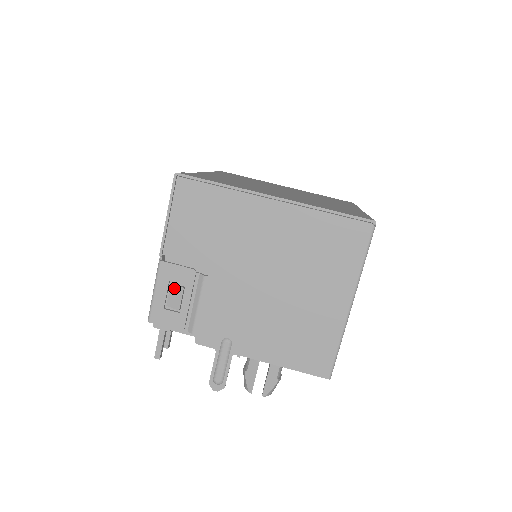
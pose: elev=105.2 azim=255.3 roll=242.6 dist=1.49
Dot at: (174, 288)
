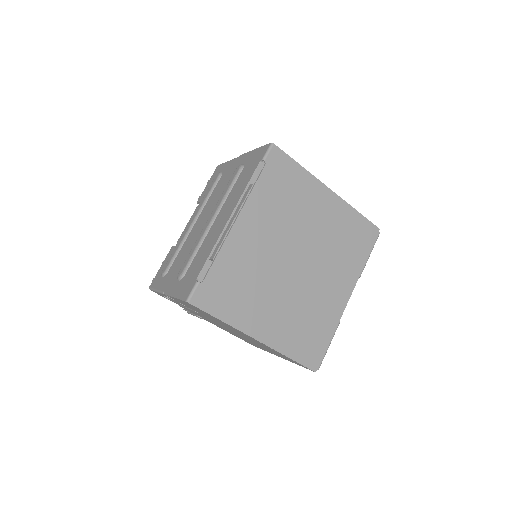
Dot at: occluded
